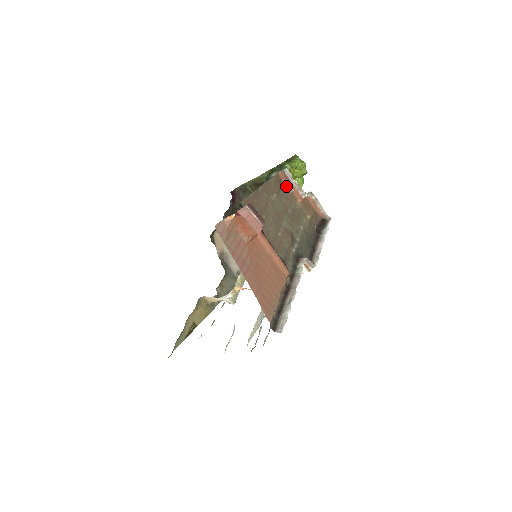
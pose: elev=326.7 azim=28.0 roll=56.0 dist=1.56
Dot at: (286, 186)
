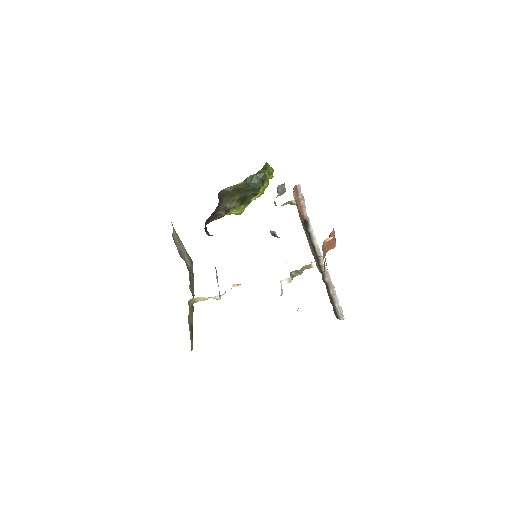
Dot at: (294, 197)
